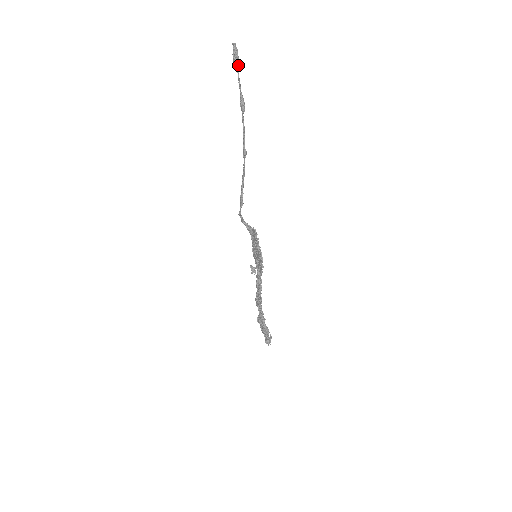
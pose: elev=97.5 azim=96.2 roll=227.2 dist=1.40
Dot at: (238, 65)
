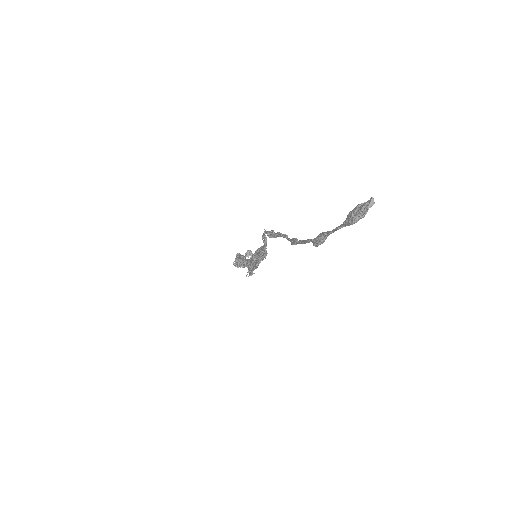
Dot at: (349, 224)
